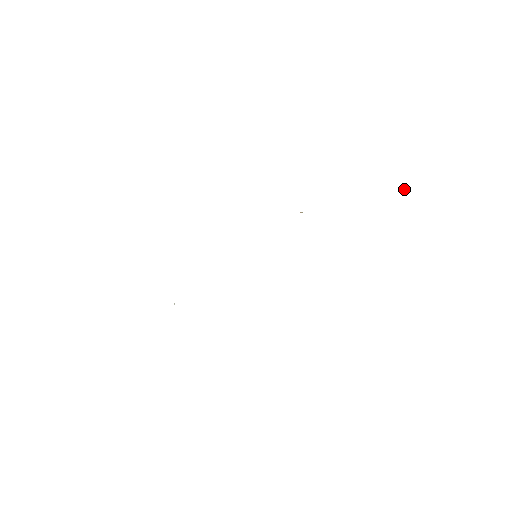
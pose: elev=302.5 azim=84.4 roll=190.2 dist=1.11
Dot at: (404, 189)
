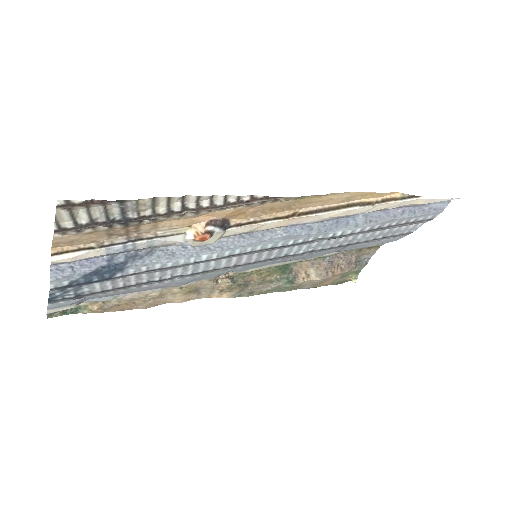
Dot at: (356, 279)
